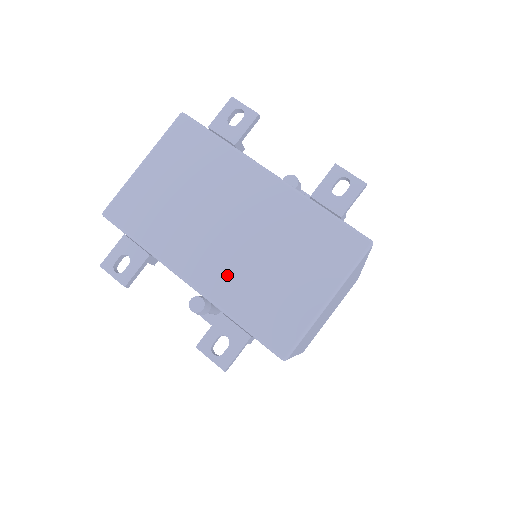
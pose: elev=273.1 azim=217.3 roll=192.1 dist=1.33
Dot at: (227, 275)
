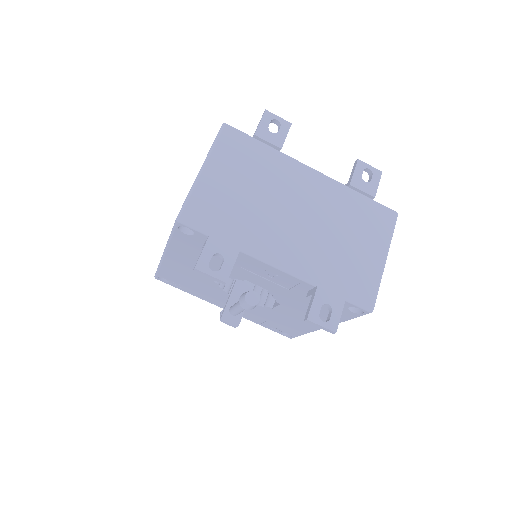
Dot at: (310, 255)
